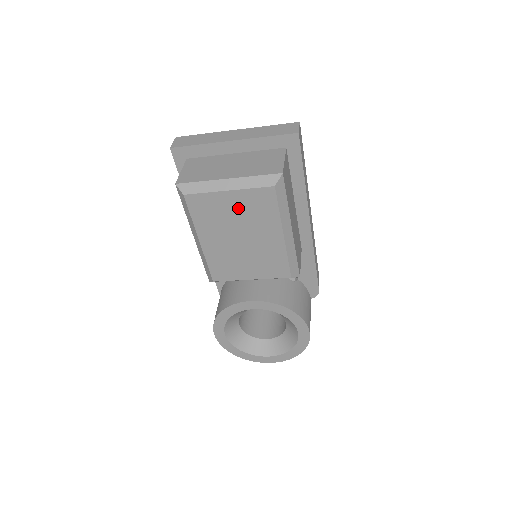
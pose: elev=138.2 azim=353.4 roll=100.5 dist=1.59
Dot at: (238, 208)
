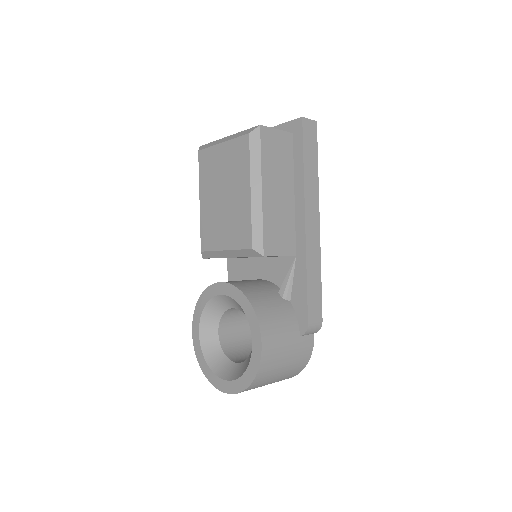
Dot at: (226, 161)
